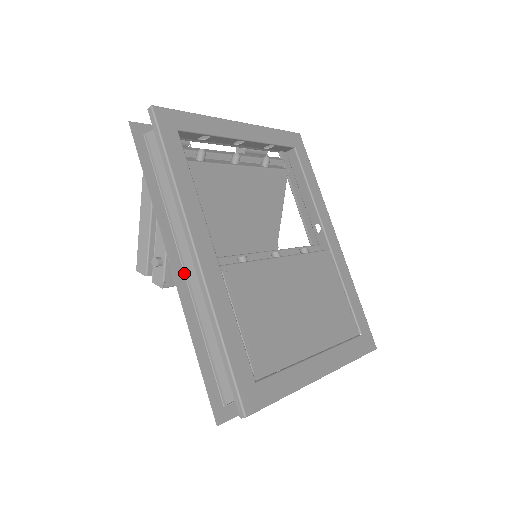
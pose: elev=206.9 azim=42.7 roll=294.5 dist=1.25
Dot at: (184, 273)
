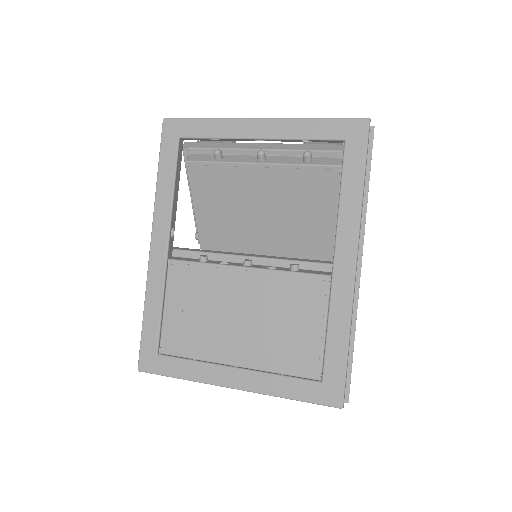
Dot at: occluded
